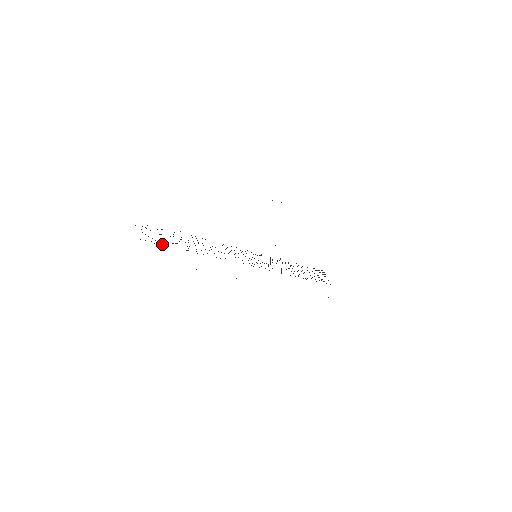
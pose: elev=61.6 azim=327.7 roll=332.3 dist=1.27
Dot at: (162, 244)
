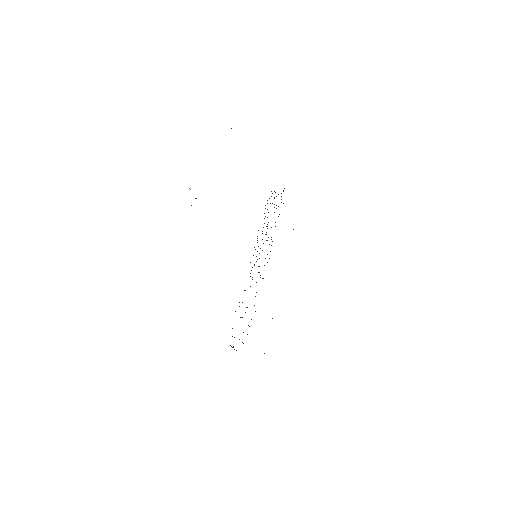
Dot at: occluded
